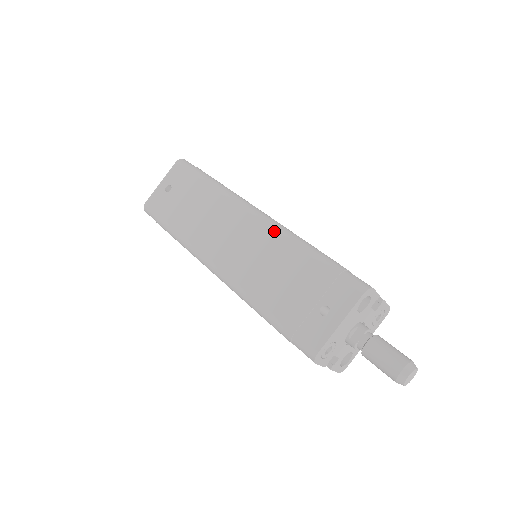
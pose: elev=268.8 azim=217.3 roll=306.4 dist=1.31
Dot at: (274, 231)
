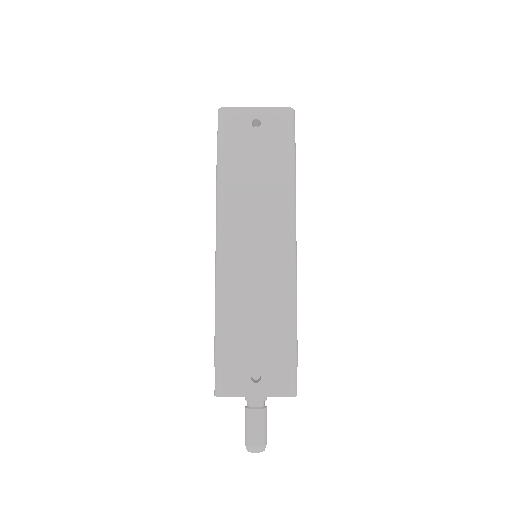
Dot at: (288, 281)
